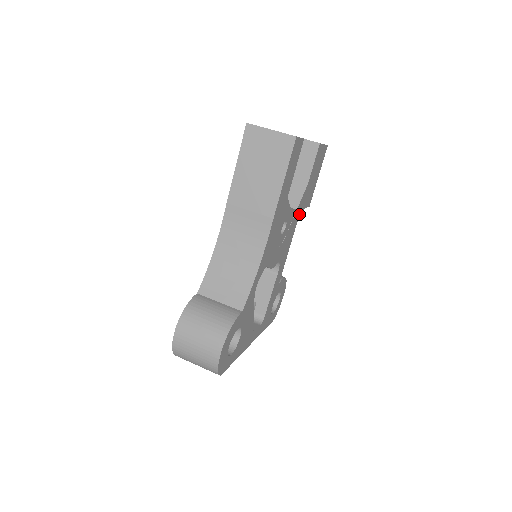
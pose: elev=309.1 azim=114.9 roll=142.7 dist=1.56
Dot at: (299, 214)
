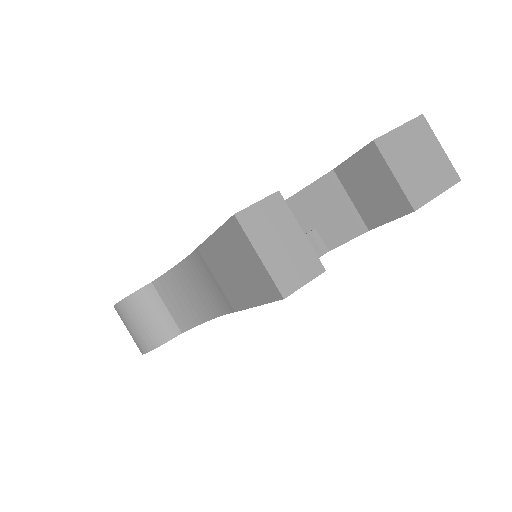
Dot at: occluded
